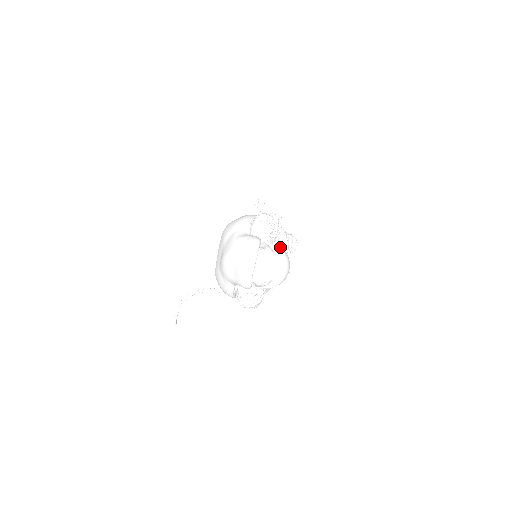
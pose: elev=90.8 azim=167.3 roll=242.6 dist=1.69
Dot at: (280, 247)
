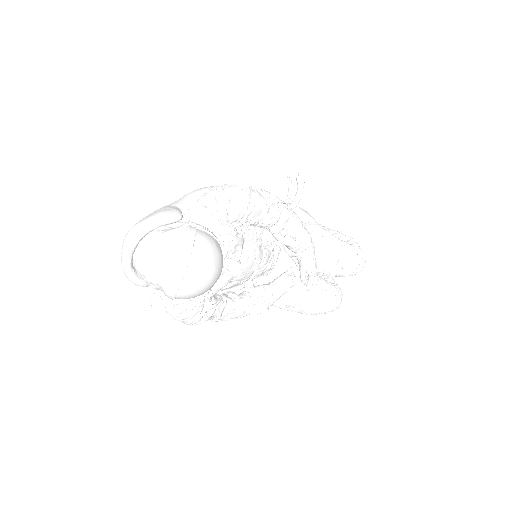
Dot at: (199, 238)
